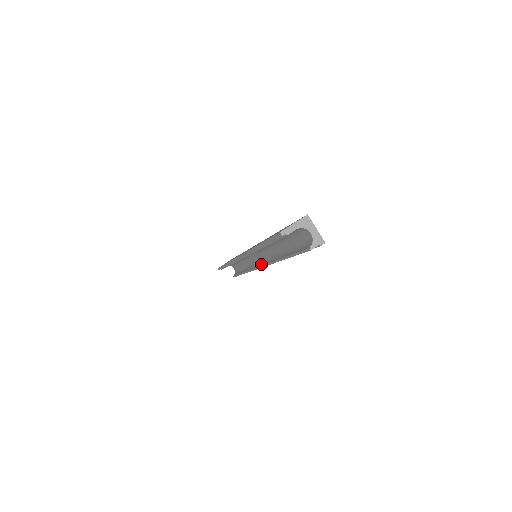
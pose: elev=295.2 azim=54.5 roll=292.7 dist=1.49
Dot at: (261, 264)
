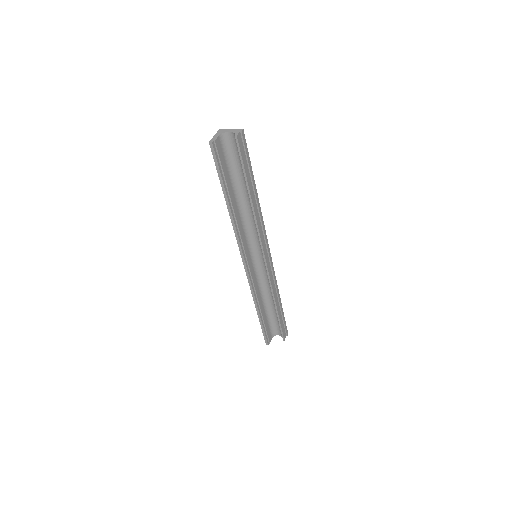
Dot at: (262, 254)
